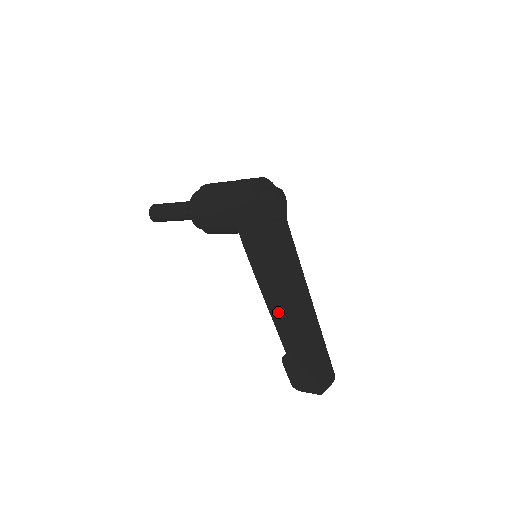
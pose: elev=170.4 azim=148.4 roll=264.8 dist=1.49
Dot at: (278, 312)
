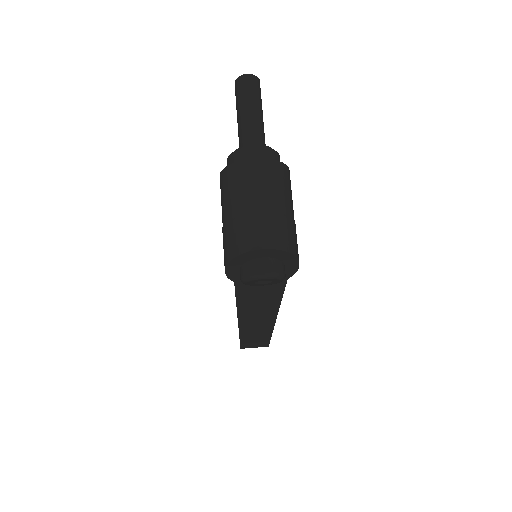
Dot at: occluded
